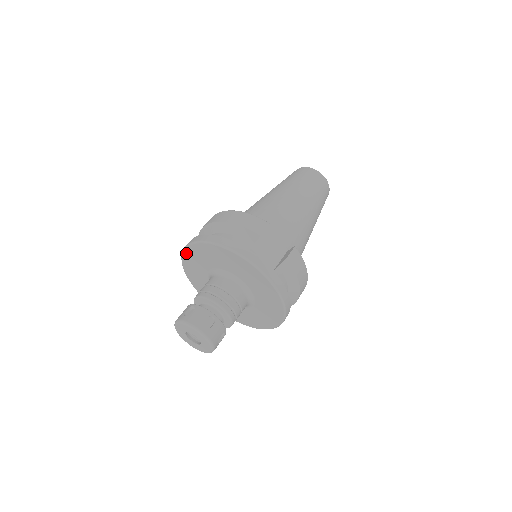
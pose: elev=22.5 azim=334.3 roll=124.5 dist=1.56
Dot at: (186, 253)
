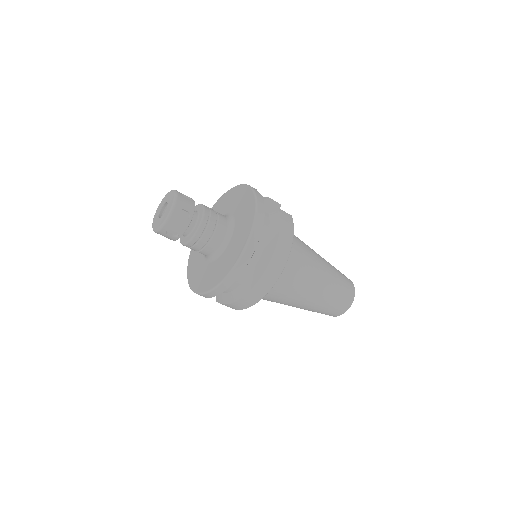
Dot at: occluded
